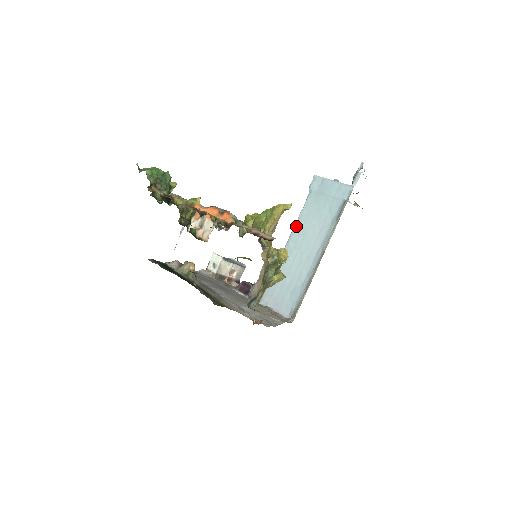
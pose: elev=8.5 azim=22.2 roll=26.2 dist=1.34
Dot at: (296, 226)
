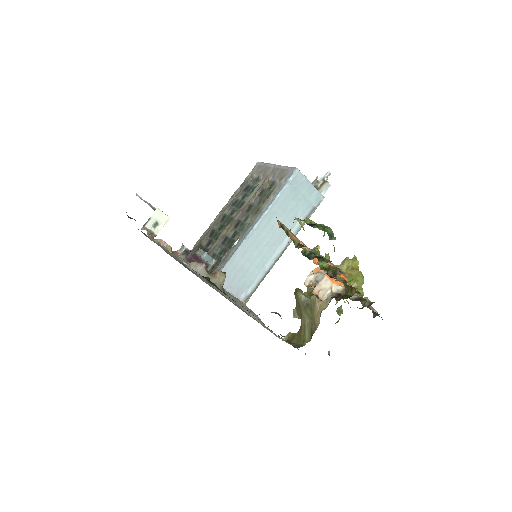
Dot at: (267, 214)
